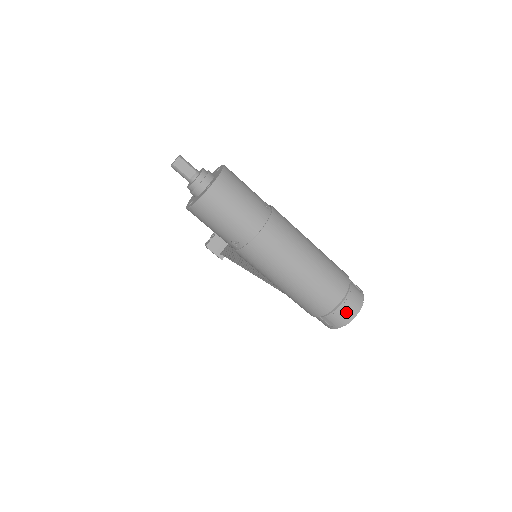
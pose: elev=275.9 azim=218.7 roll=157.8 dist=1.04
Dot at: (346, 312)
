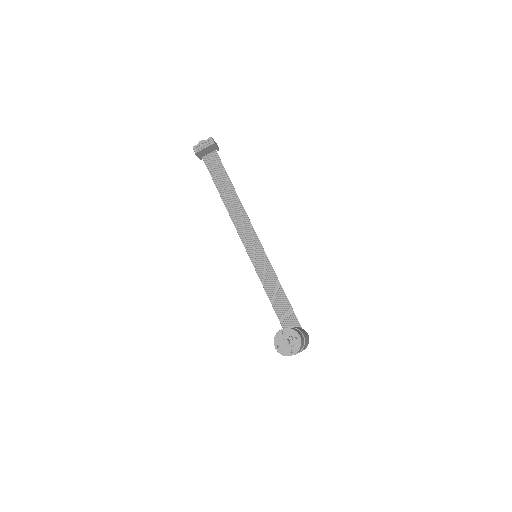
Dot at: occluded
